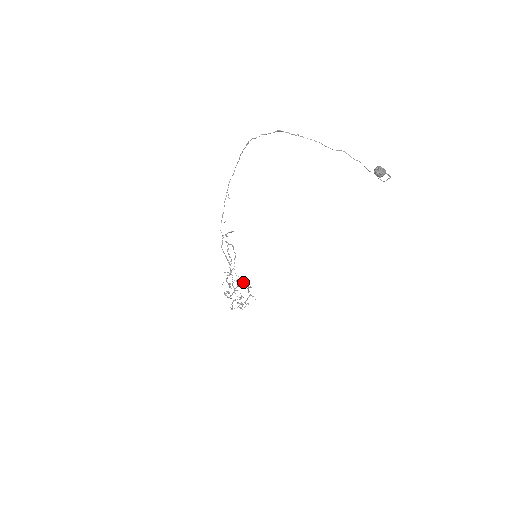
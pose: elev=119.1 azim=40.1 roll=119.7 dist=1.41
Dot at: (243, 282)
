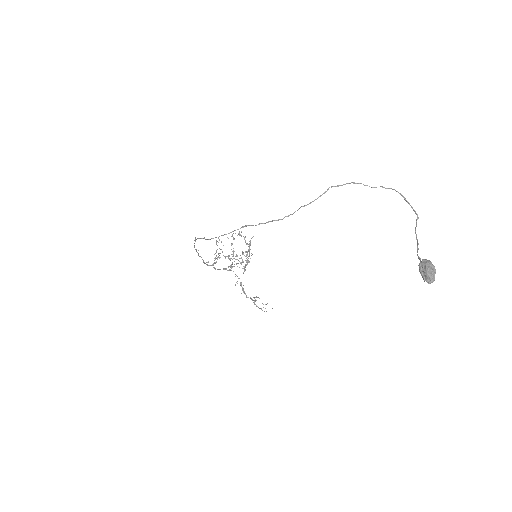
Dot at: (246, 258)
